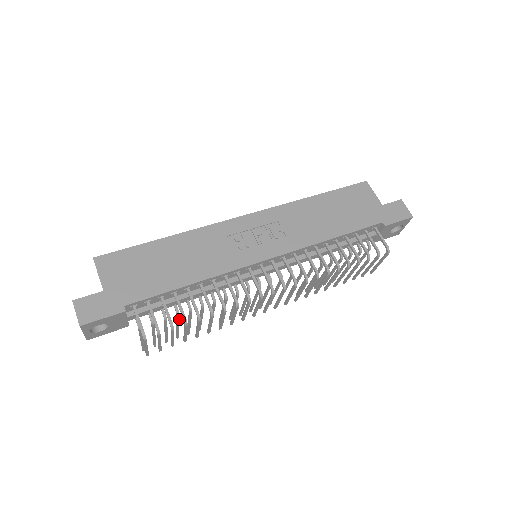
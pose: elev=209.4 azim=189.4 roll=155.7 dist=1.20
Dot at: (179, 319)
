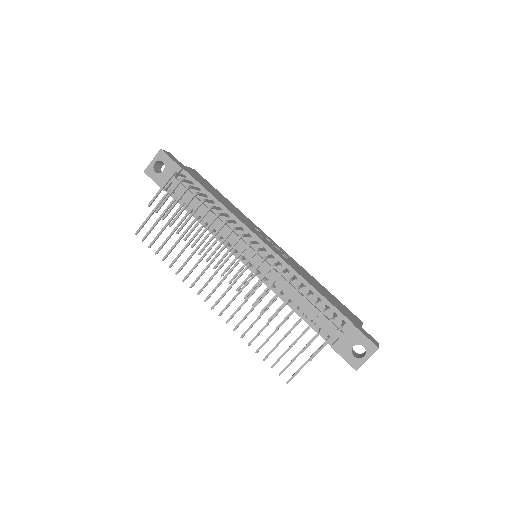
Dot at: (183, 220)
